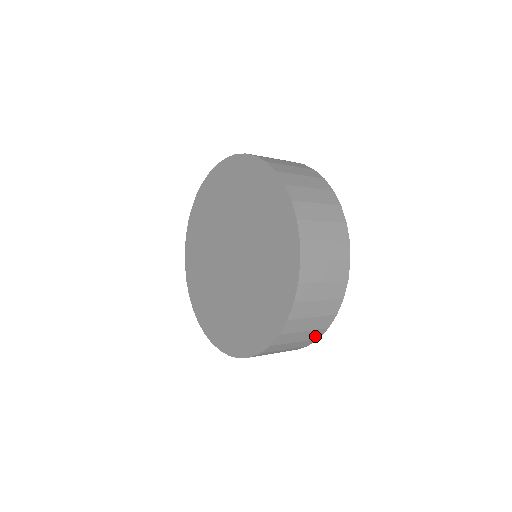
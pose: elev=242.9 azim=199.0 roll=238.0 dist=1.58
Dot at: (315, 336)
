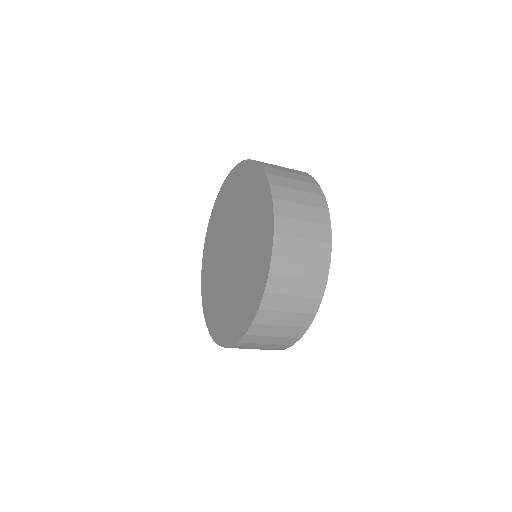
Dot at: occluded
